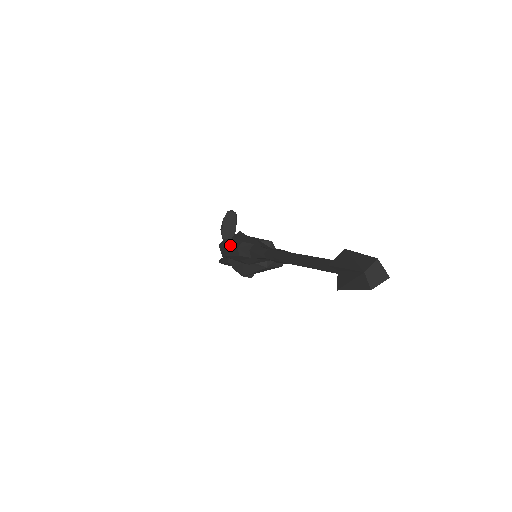
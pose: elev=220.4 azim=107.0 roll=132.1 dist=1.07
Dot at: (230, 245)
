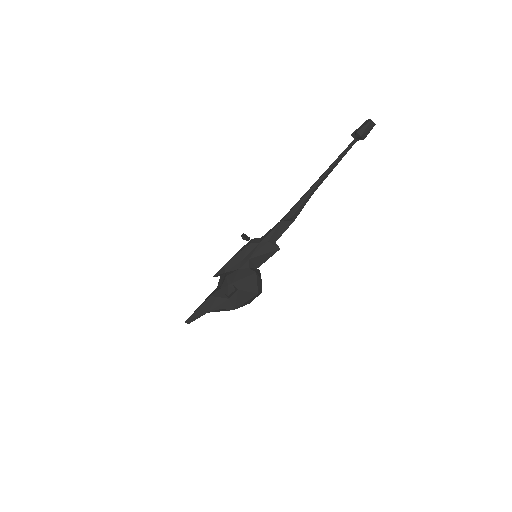
Dot at: occluded
